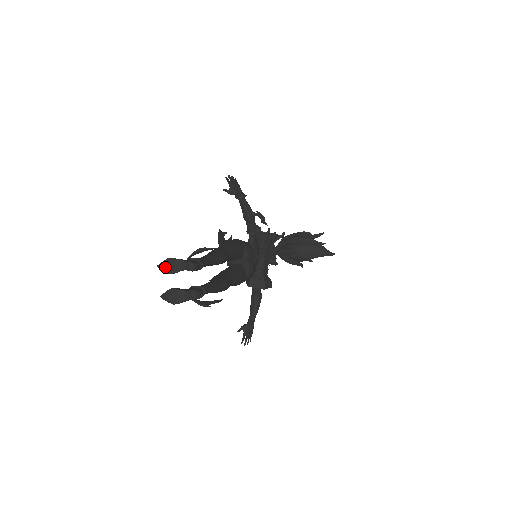
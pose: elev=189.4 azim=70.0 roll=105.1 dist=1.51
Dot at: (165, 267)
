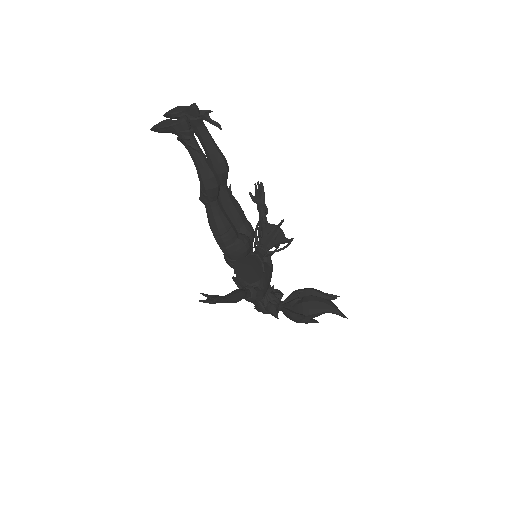
Dot at: (169, 112)
